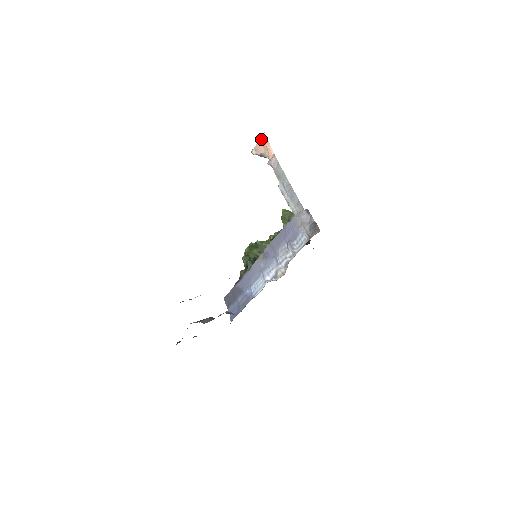
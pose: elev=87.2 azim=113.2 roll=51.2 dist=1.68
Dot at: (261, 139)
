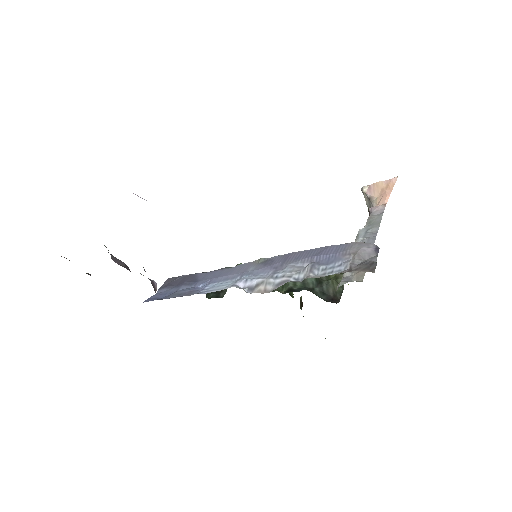
Dot at: (387, 181)
